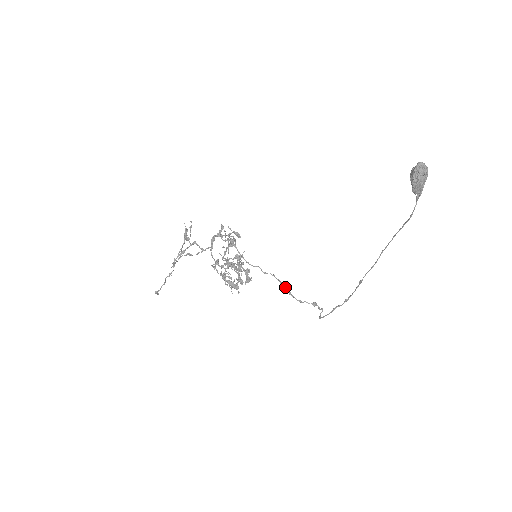
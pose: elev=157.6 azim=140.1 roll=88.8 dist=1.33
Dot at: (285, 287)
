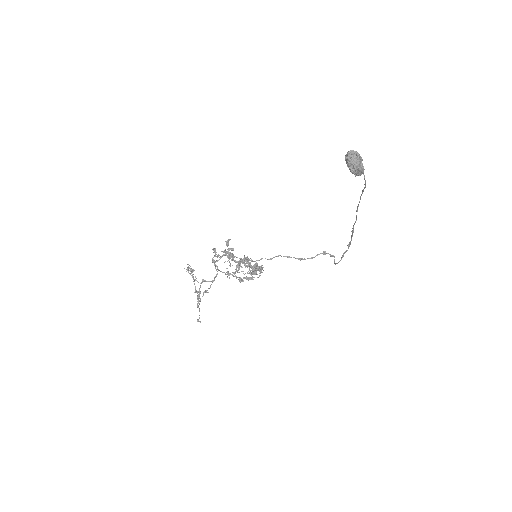
Dot at: occluded
